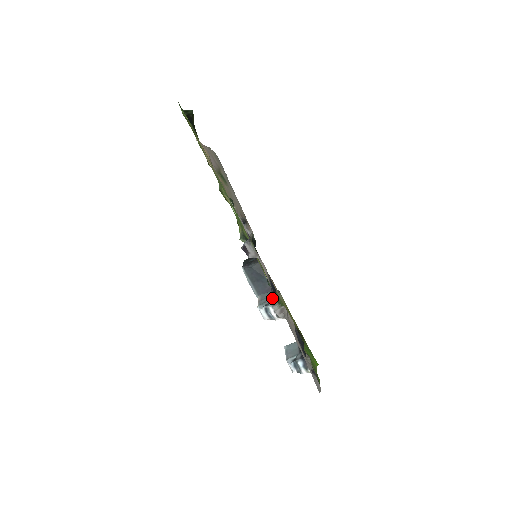
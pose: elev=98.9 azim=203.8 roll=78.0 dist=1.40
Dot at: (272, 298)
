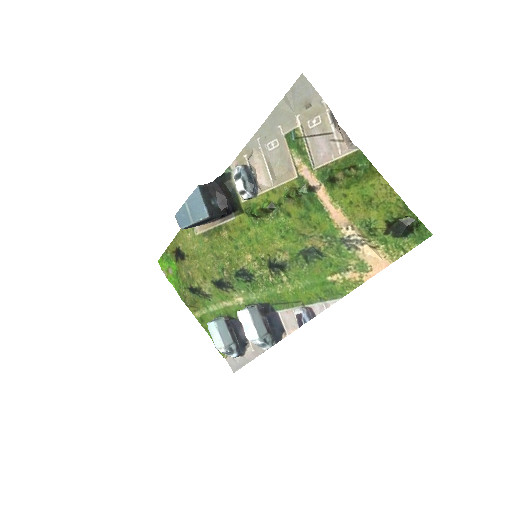
Dot at: (268, 332)
